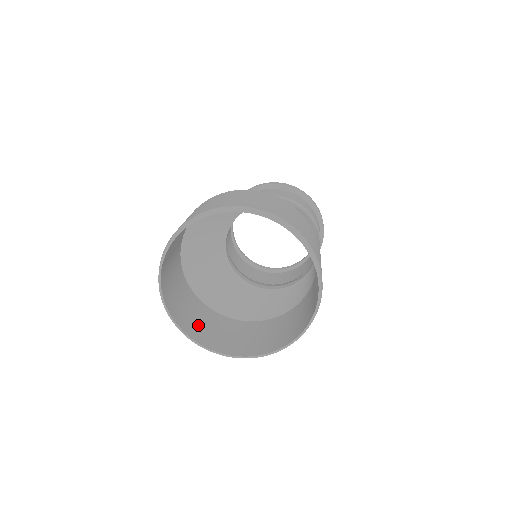
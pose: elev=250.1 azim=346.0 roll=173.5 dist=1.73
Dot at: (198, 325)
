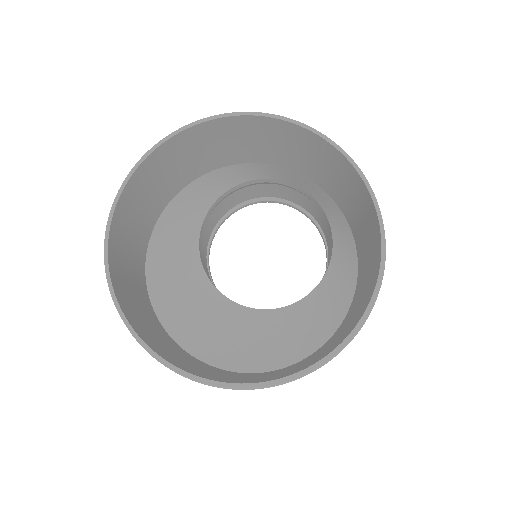
Dot at: (271, 376)
